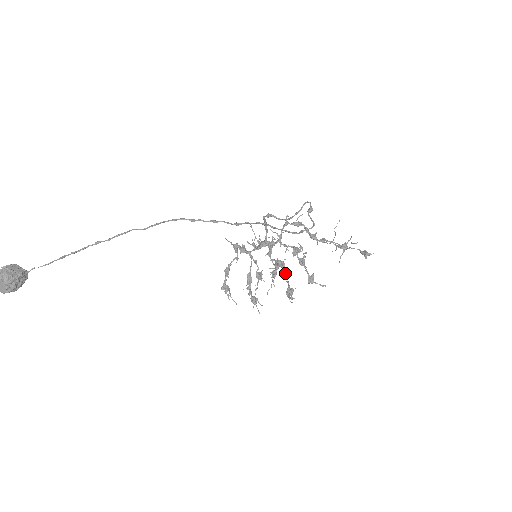
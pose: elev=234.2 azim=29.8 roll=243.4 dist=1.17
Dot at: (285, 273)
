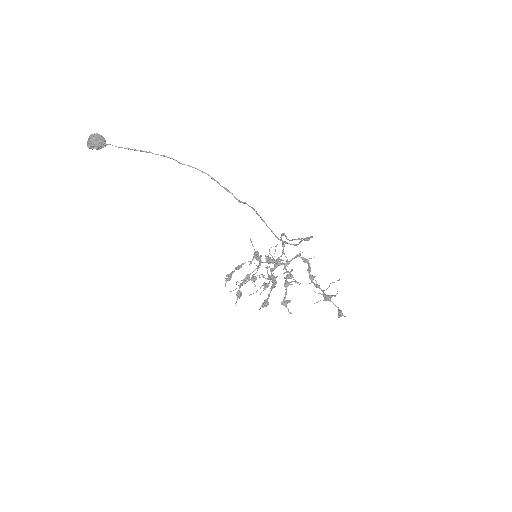
Dot at: (271, 287)
